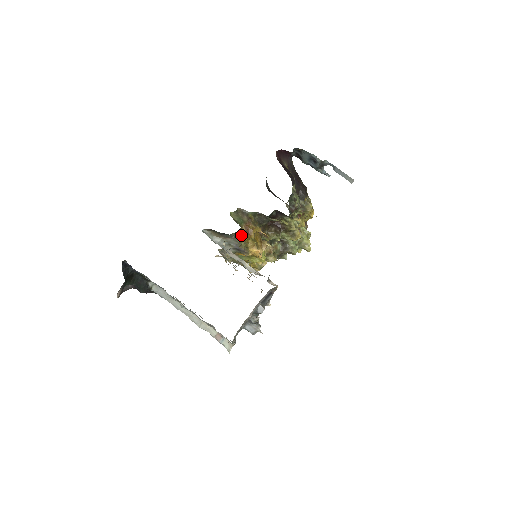
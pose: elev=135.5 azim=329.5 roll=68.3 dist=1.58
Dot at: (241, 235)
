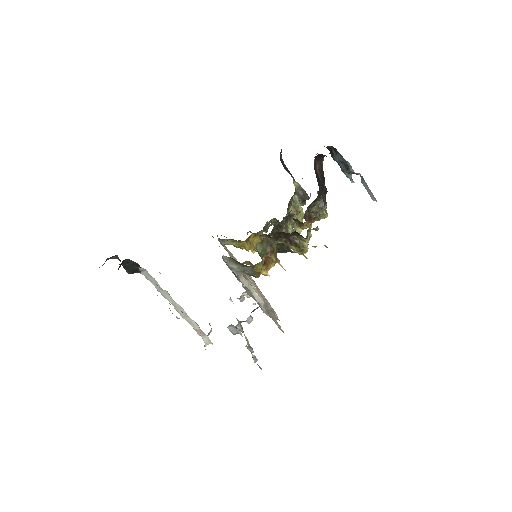
Dot at: (259, 265)
